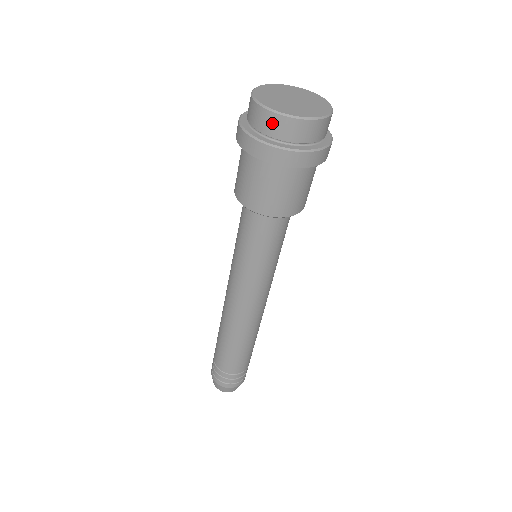
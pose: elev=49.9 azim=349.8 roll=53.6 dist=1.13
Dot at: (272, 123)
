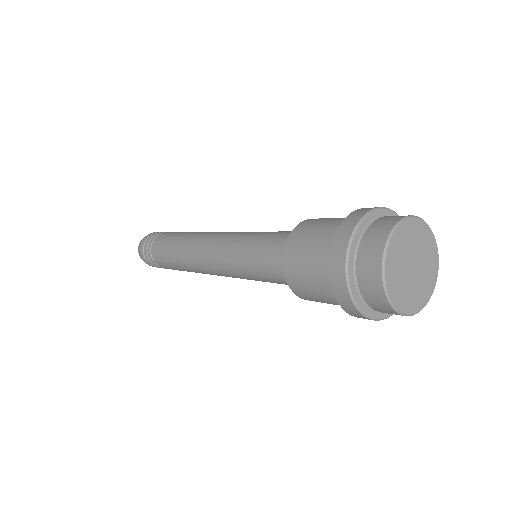
Dot at: occluded
